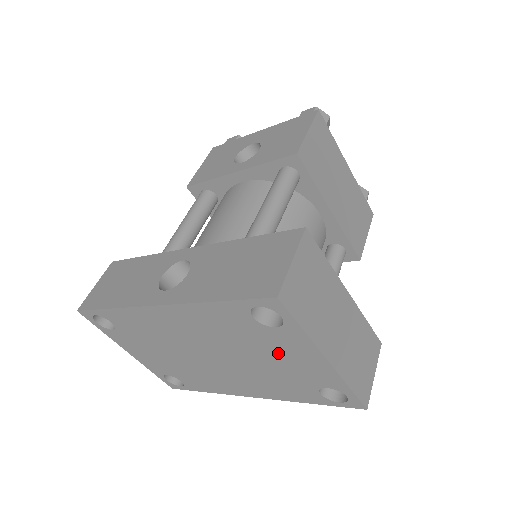
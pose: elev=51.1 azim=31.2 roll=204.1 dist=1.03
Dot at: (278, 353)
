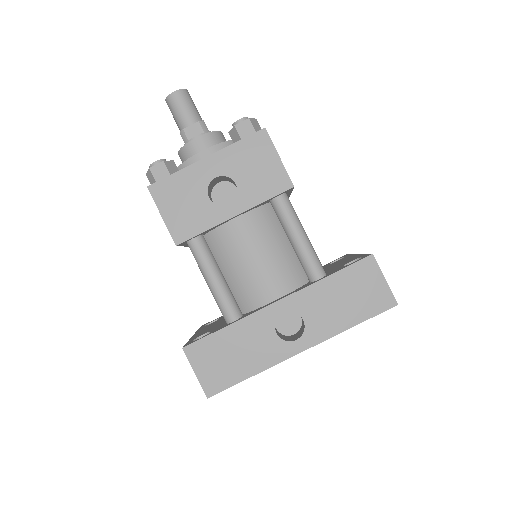
Dot at: occluded
